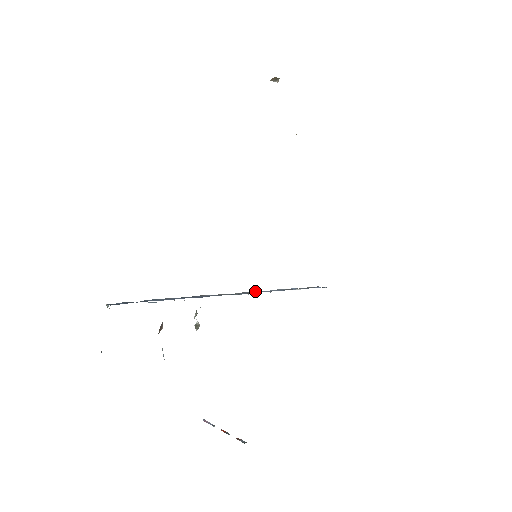
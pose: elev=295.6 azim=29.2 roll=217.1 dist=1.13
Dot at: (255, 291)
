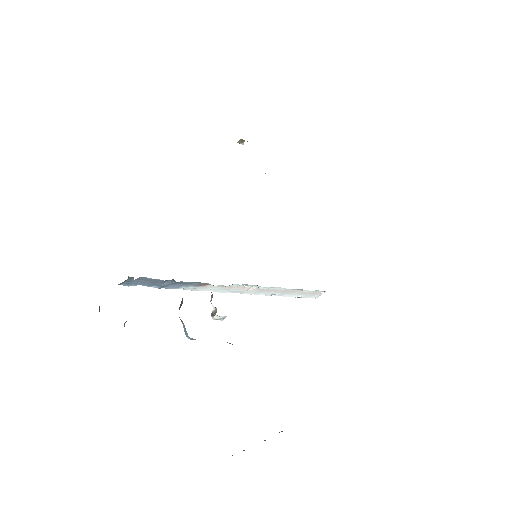
Dot at: (260, 293)
